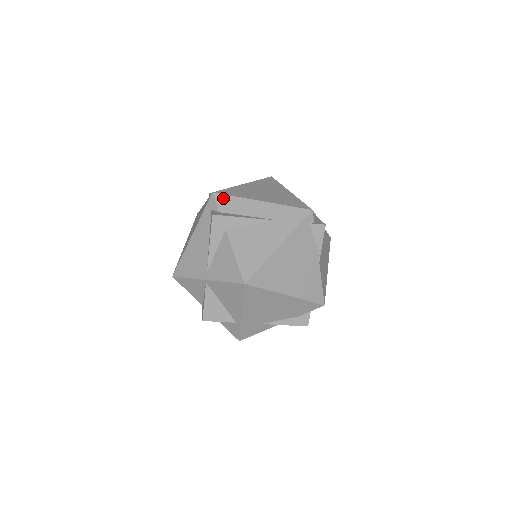
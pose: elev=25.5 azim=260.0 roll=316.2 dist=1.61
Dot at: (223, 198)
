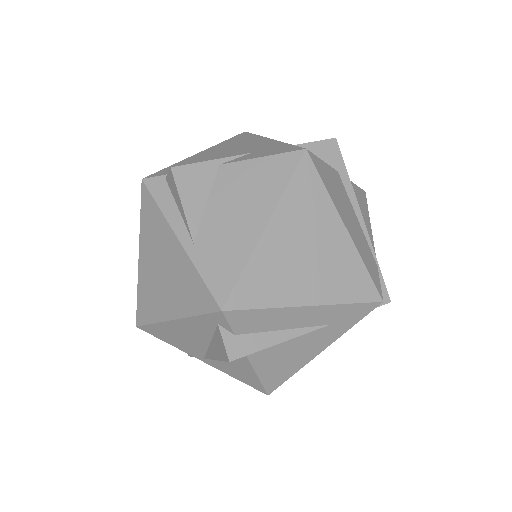
Dot at: (242, 316)
